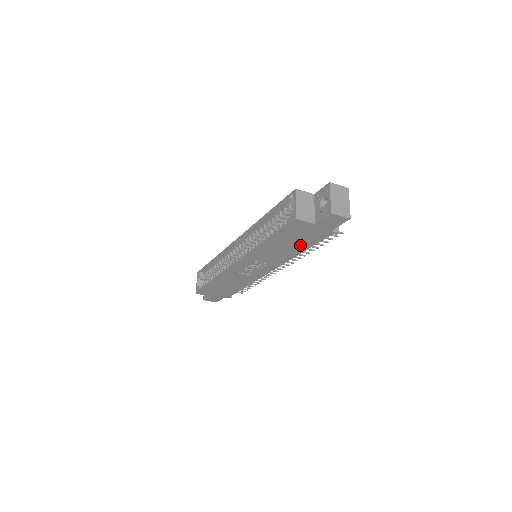
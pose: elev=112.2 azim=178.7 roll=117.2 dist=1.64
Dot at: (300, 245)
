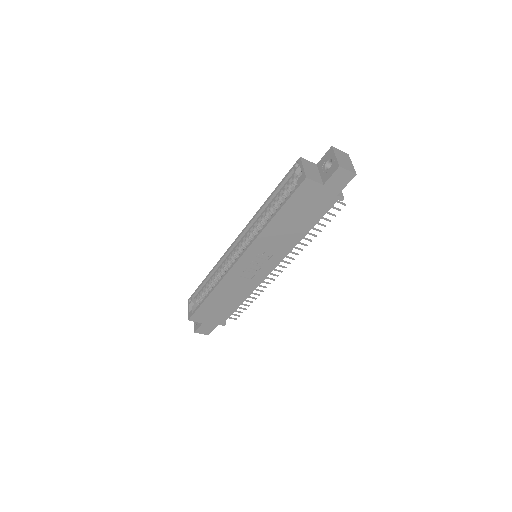
Dot at: (306, 221)
